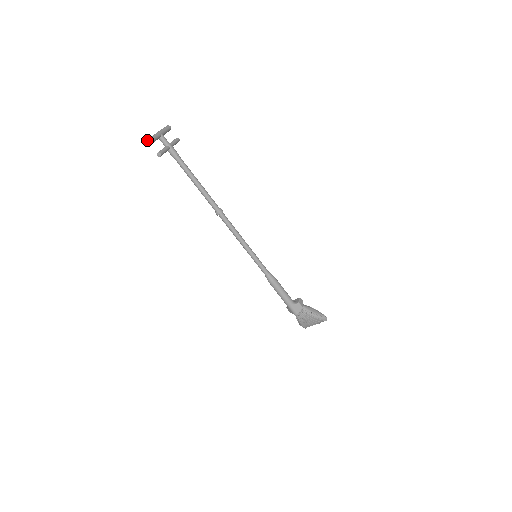
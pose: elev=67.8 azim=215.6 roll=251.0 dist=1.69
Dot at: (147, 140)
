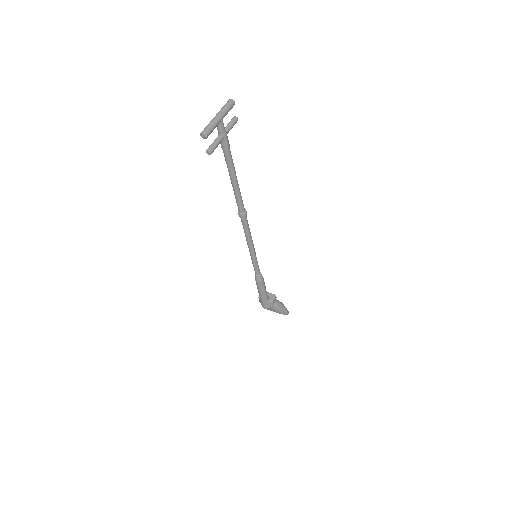
Dot at: (202, 133)
